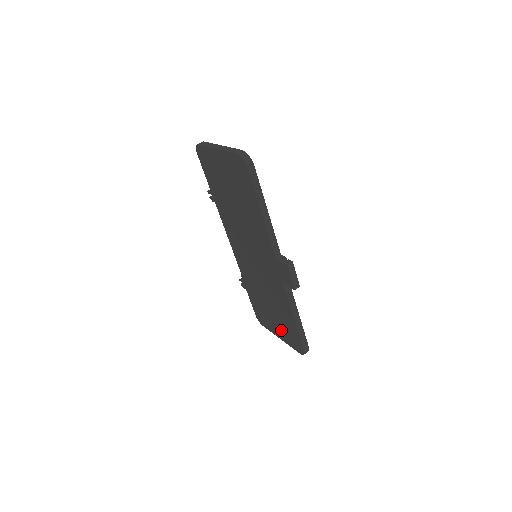
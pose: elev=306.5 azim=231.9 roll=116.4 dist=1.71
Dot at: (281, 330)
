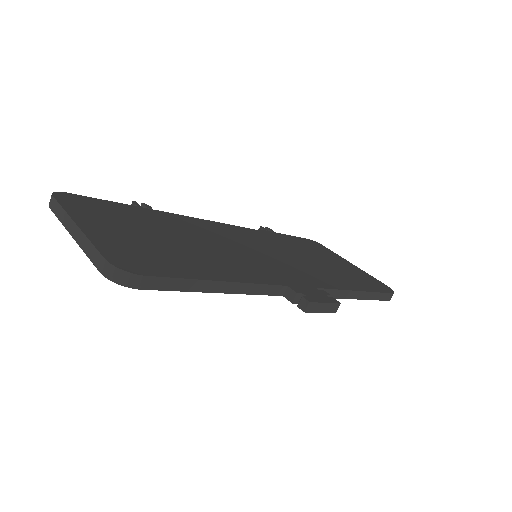
Dot at: occluded
